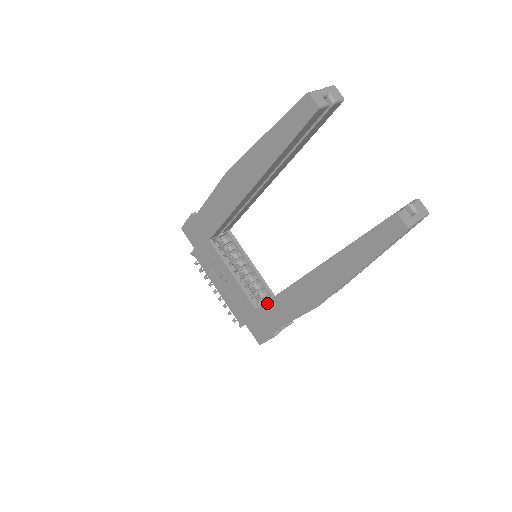
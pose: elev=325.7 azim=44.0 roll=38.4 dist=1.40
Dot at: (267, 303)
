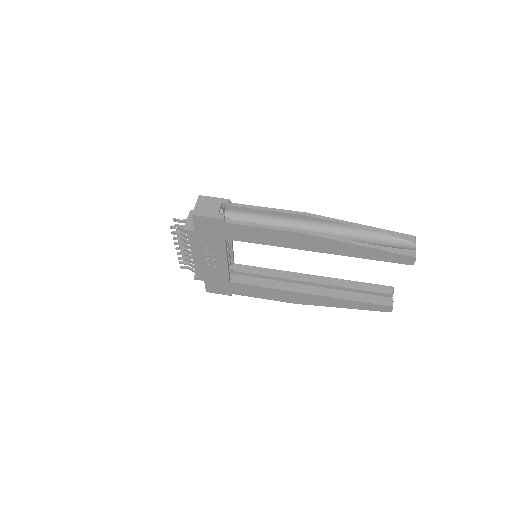
Dot at: (247, 285)
